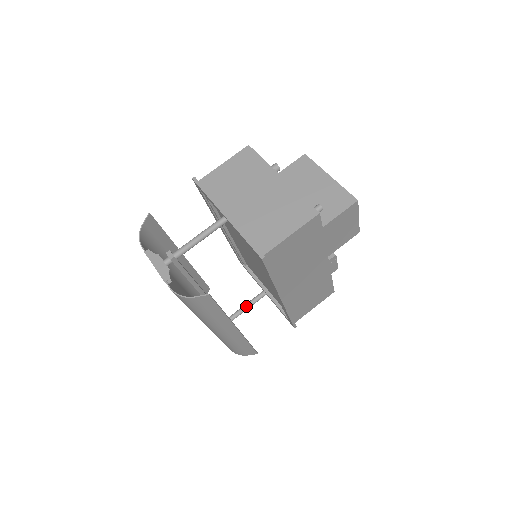
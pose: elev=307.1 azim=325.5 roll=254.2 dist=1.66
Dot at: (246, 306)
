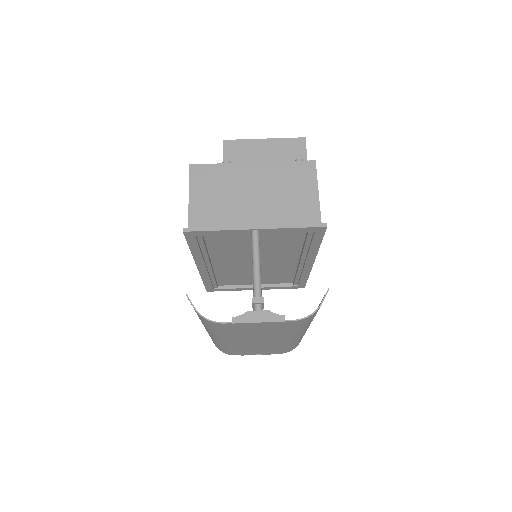
Dot at: occluded
